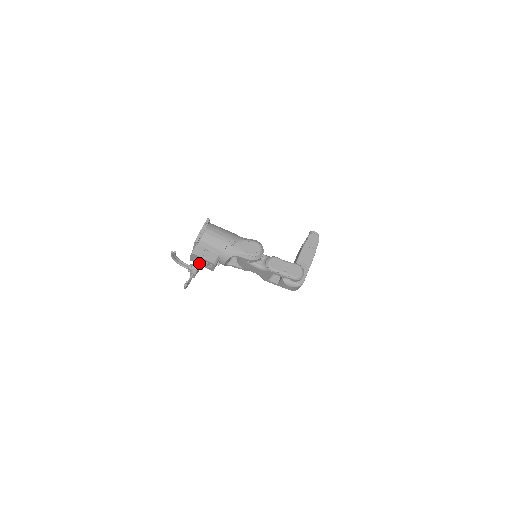
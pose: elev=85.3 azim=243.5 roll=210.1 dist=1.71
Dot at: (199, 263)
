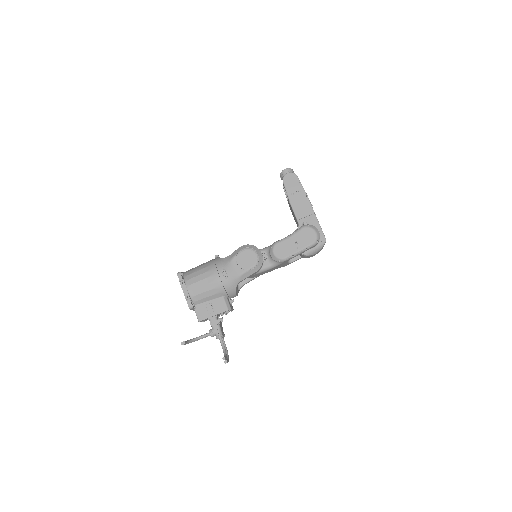
Dot at: (215, 323)
